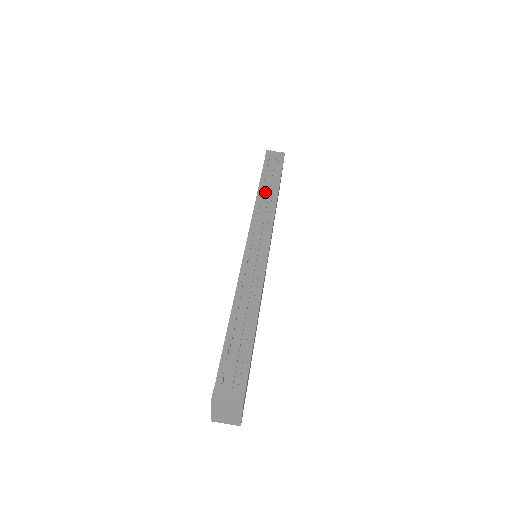
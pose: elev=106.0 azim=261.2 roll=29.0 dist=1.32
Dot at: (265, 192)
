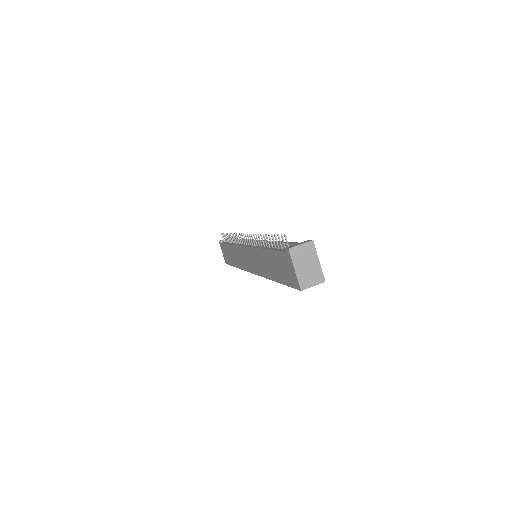
Dot at: (235, 242)
